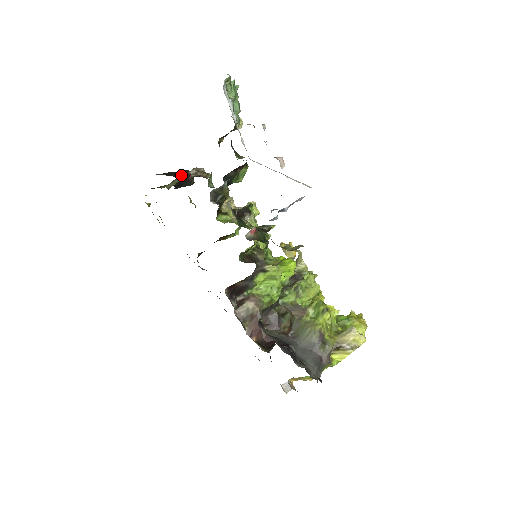
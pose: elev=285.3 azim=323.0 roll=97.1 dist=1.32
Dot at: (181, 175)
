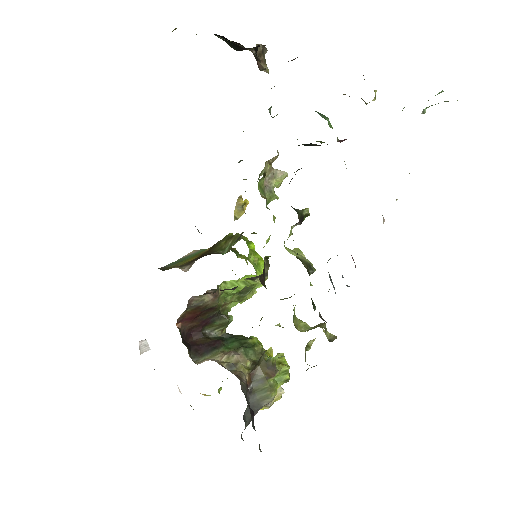
Dot at: occluded
